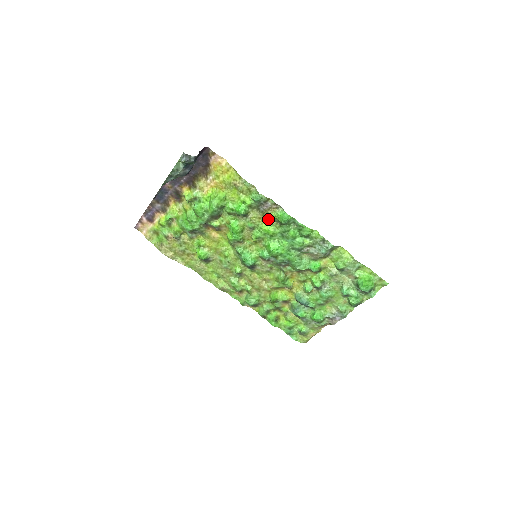
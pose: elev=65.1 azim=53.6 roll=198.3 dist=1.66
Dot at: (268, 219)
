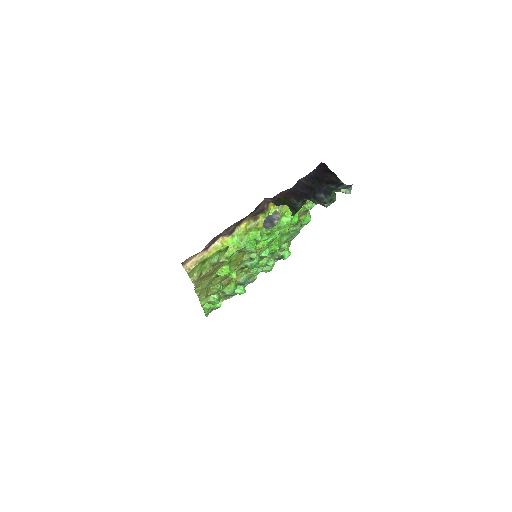
Dot at: occluded
